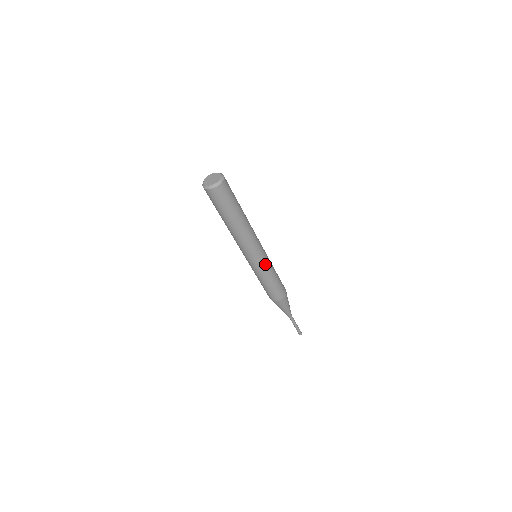
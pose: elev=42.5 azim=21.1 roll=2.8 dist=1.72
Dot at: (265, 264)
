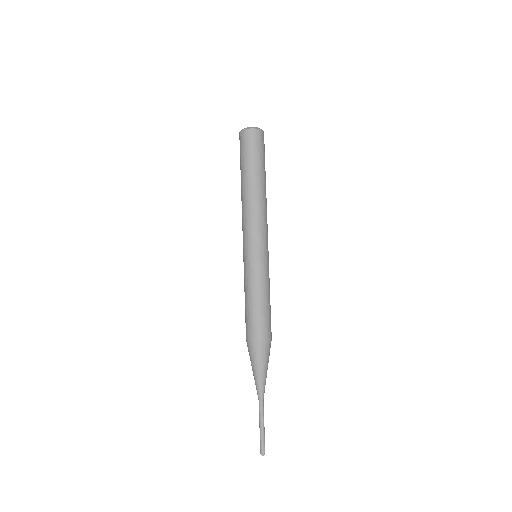
Dot at: (266, 264)
